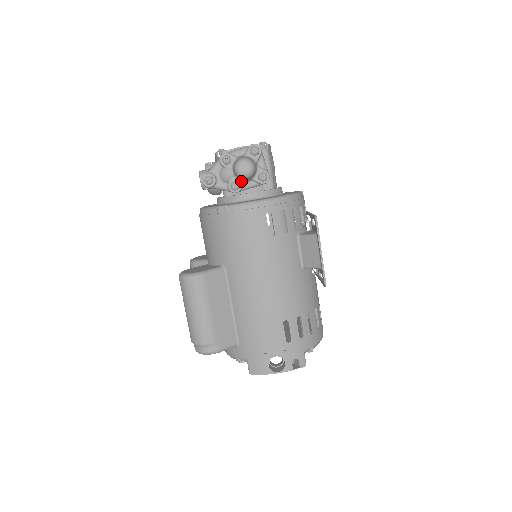
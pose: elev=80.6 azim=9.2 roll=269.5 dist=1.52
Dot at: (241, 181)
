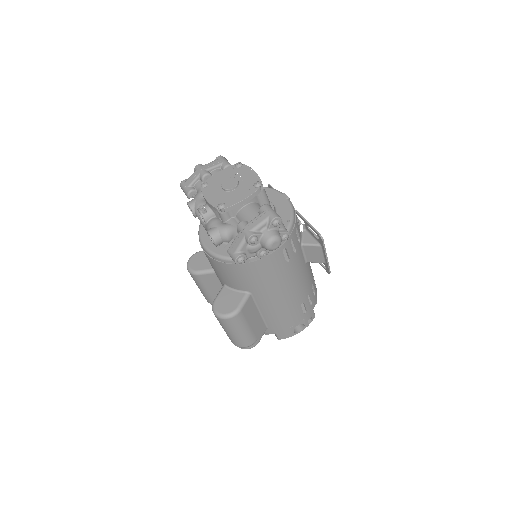
Dot at: occluded
